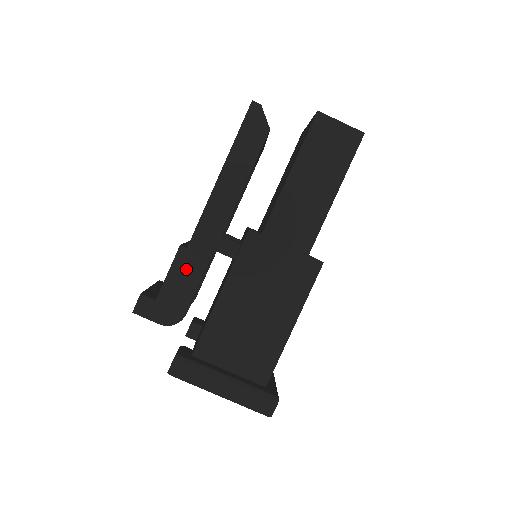
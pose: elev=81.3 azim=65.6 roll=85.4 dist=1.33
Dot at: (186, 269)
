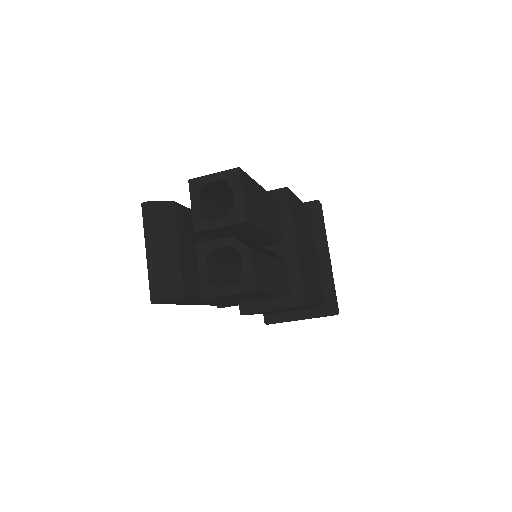
Dot at: (227, 304)
